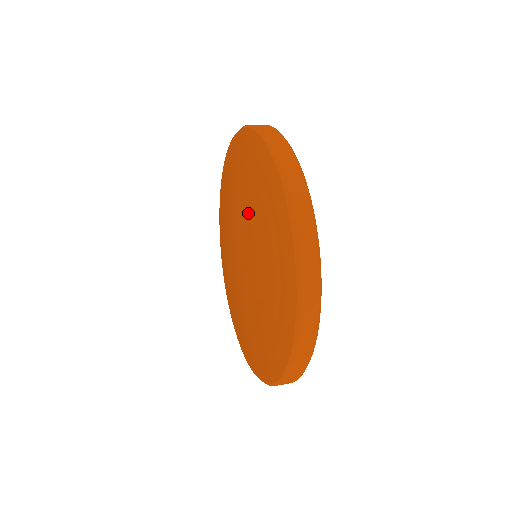
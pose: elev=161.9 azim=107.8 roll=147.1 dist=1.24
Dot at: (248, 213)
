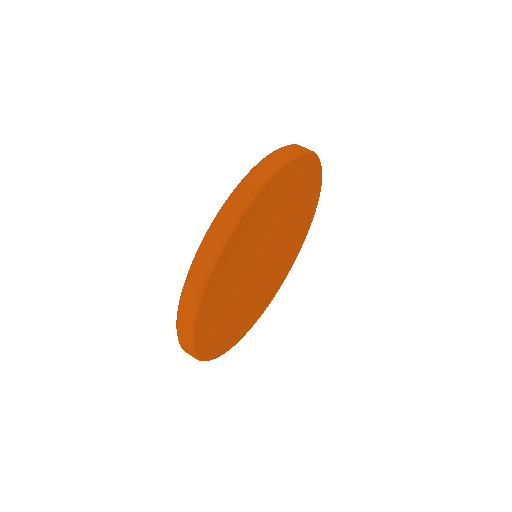
Dot at: occluded
